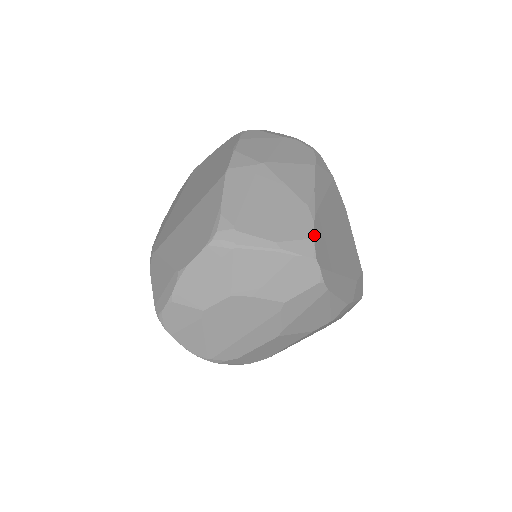
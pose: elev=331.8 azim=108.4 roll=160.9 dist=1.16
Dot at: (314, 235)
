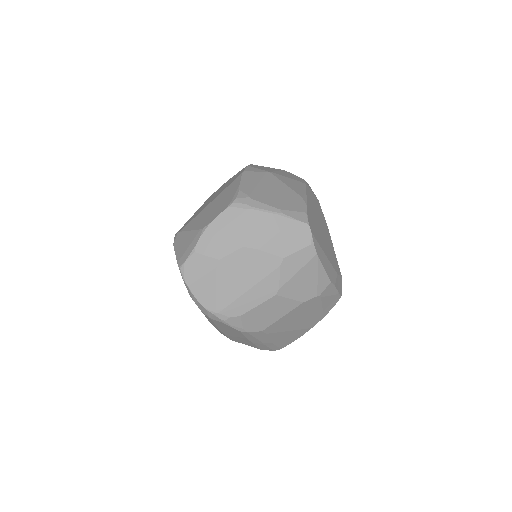
Dot at: (307, 212)
